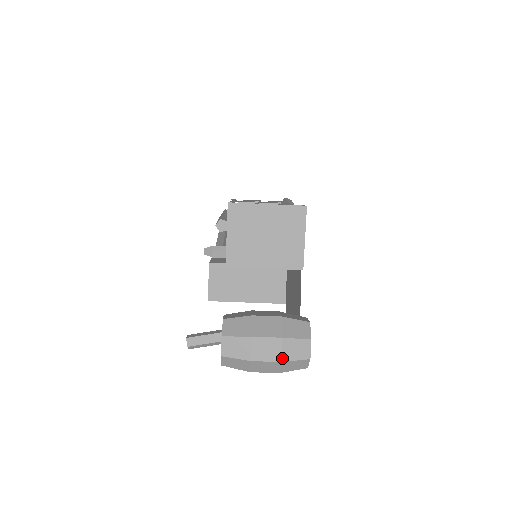
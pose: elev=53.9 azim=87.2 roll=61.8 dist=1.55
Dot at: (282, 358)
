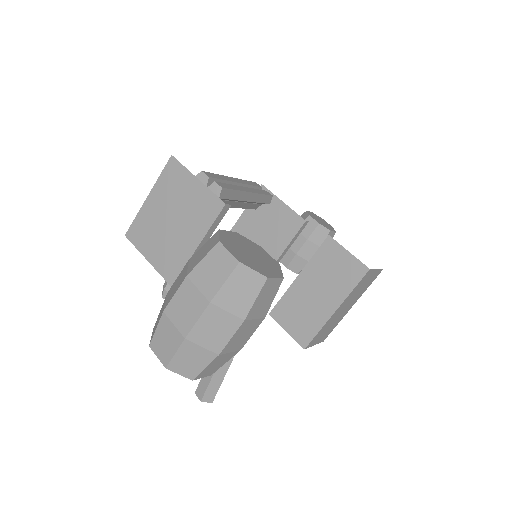
Dot at: (207, 297)
